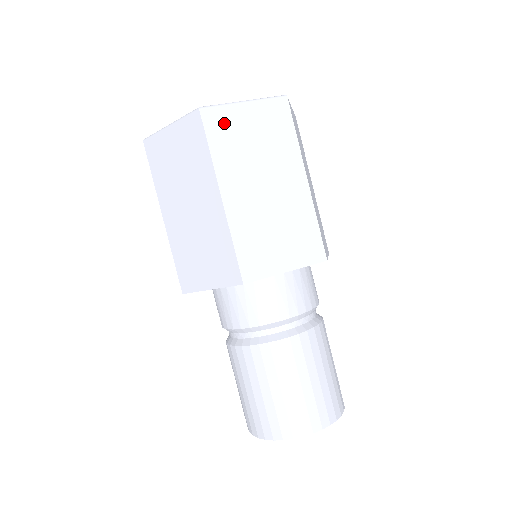
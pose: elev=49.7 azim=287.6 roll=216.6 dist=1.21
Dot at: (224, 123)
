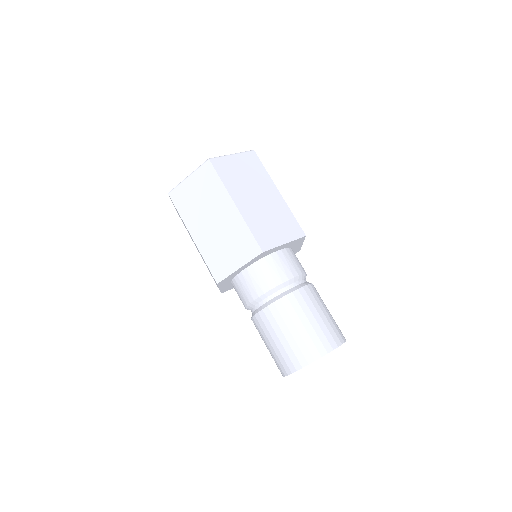
Dot at: (225, 166)
